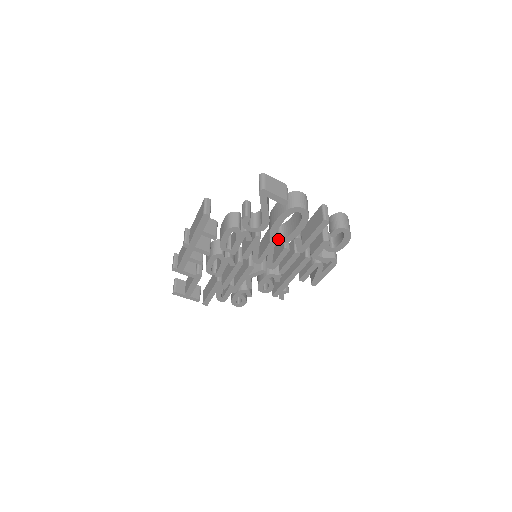
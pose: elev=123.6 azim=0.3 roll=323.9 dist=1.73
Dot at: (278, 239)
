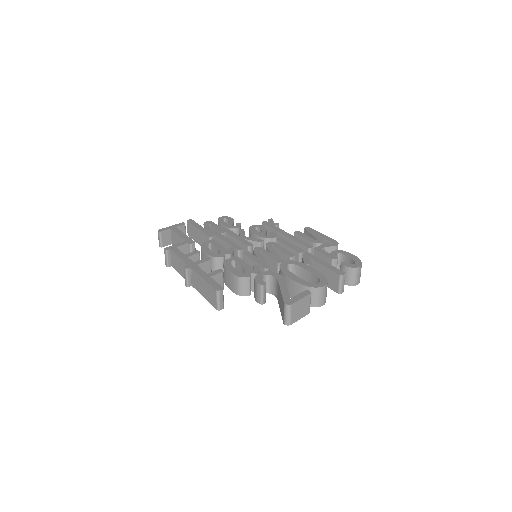
Dot at: occluded
